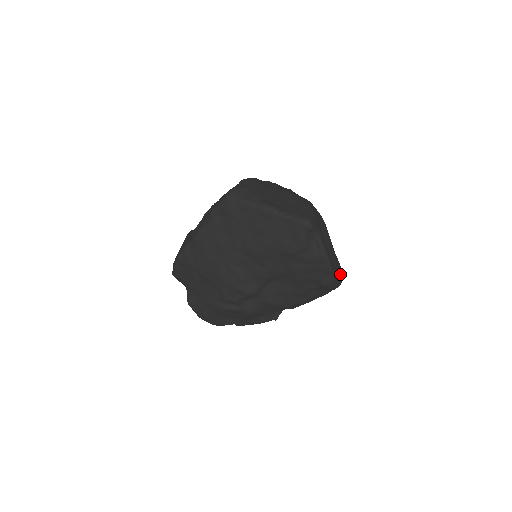
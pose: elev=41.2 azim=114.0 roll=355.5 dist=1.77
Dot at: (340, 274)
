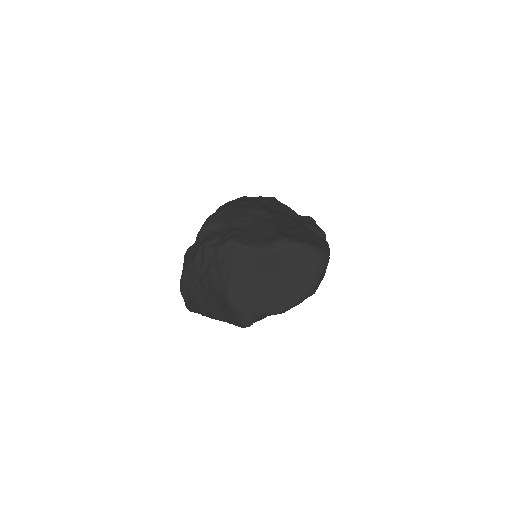
Dot at: (315, 272)
